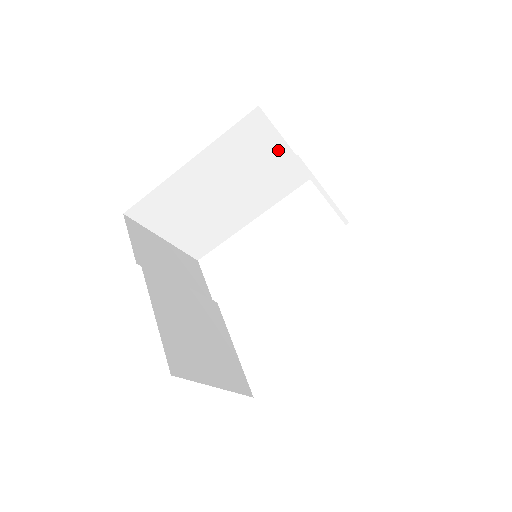
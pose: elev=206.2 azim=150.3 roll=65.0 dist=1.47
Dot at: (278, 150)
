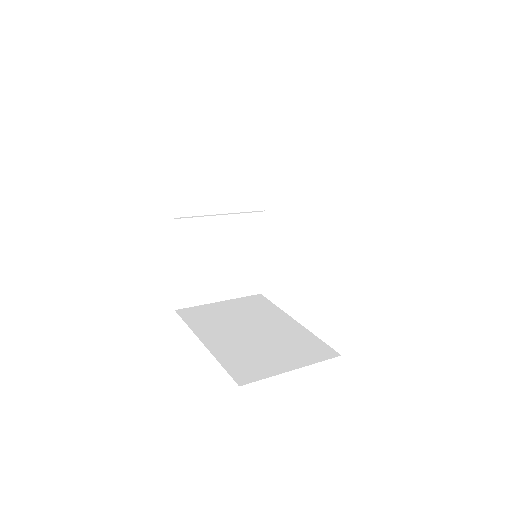
Dot at: occluded
